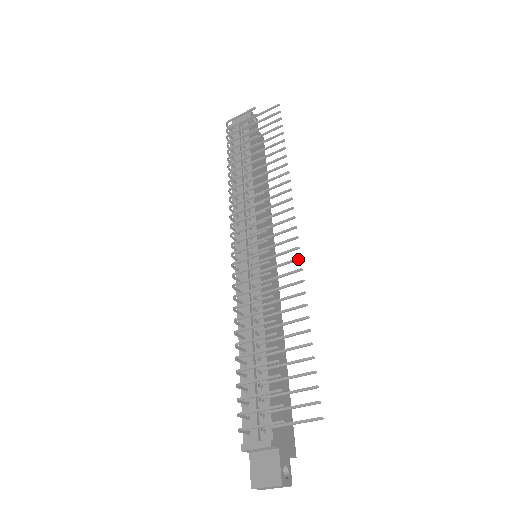
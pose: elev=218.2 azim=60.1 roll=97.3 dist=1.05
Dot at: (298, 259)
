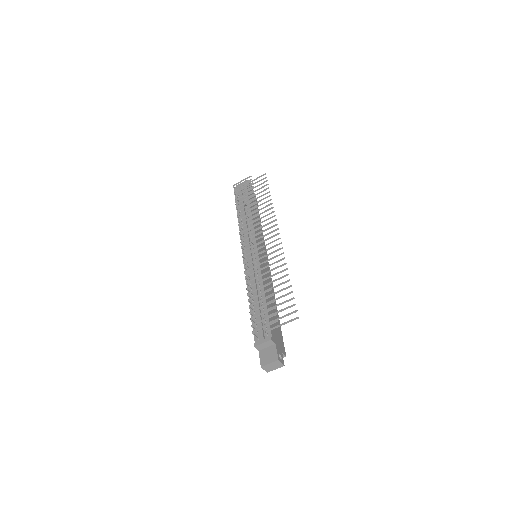
Dot at: (281, 248)
